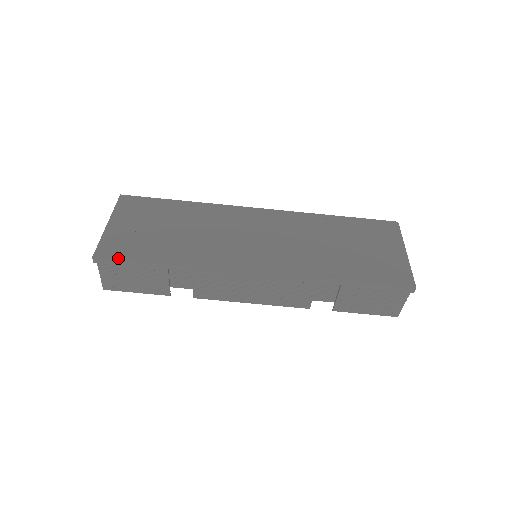
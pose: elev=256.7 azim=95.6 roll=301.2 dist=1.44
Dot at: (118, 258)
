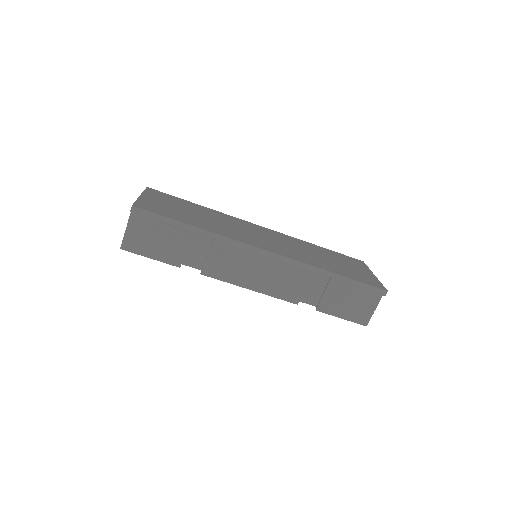
Dot at: (154, 212)
